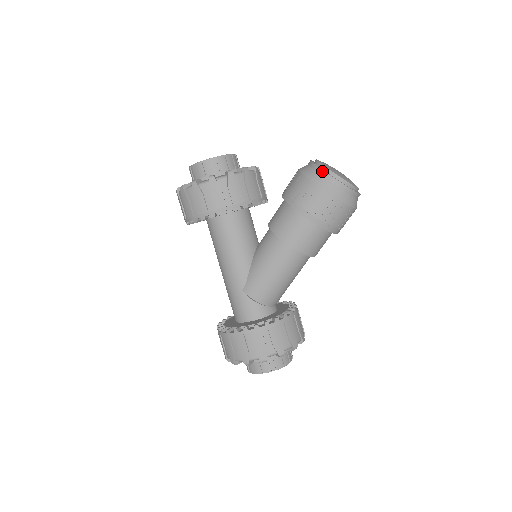
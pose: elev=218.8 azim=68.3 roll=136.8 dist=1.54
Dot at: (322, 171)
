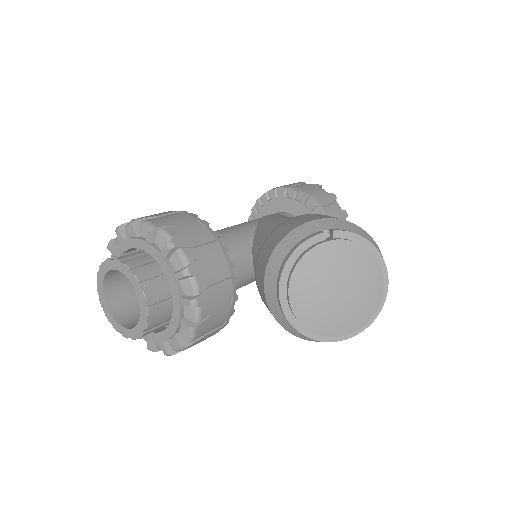
Dot at: occluded
